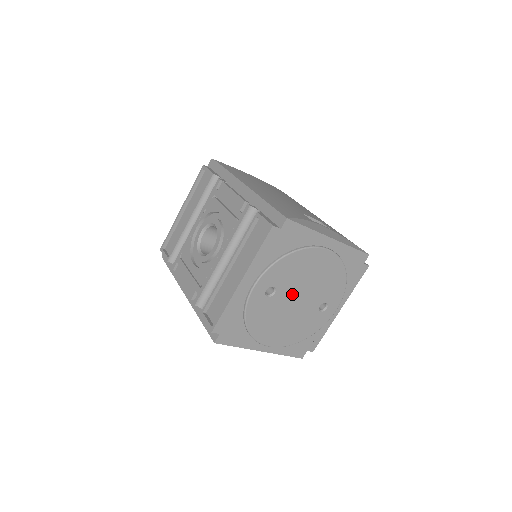
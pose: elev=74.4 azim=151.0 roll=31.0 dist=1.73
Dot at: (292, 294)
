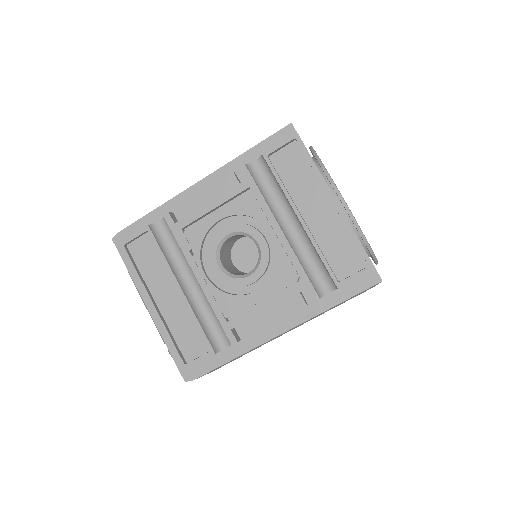
Dot at: occluded
